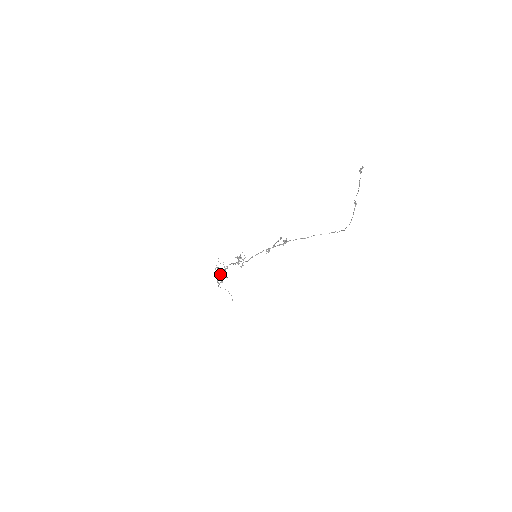
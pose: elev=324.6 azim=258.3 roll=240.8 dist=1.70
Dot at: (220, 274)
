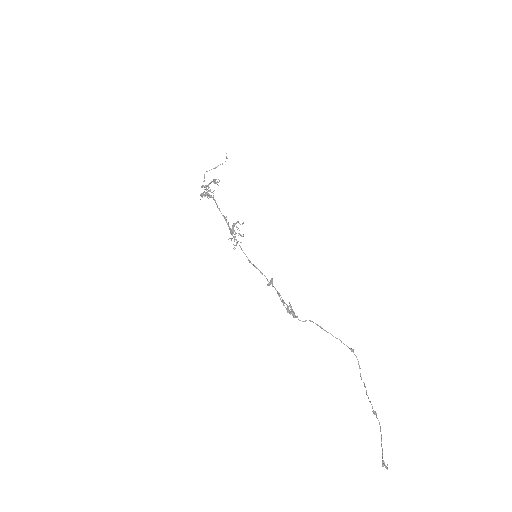
Dot at: (206, 193)
